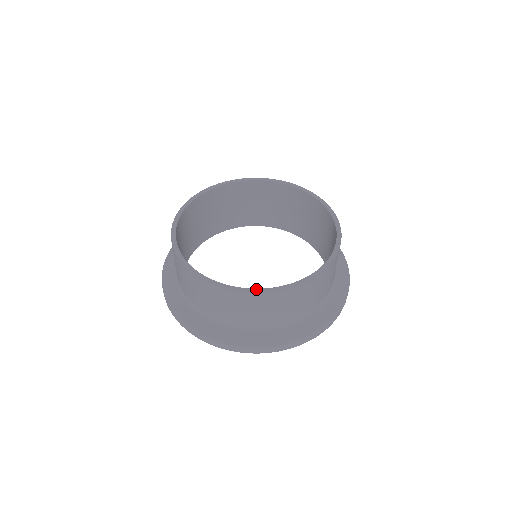
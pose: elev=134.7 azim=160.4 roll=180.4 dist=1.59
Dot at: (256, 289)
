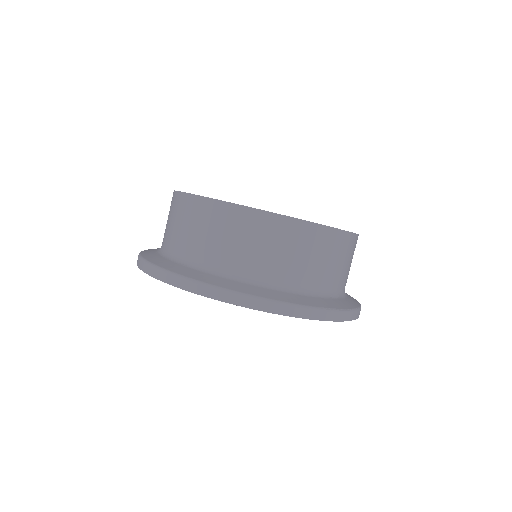
Dot at: occluded
